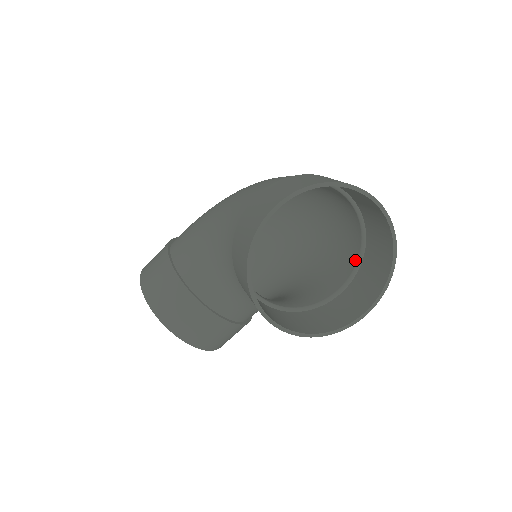
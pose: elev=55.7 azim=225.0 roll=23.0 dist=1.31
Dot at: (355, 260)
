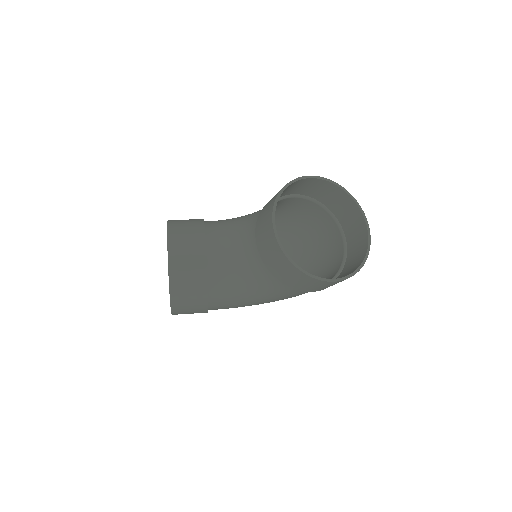
Dot at: occluded
